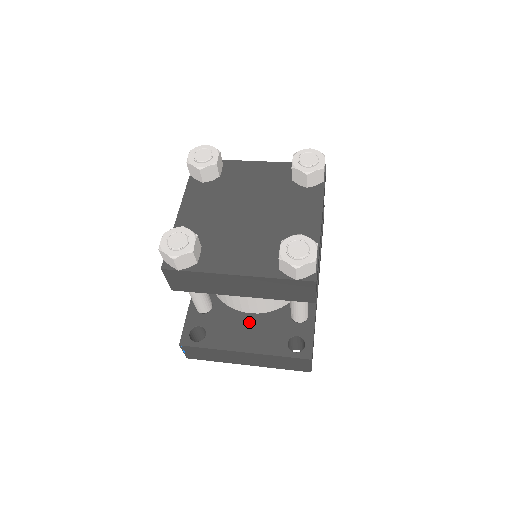
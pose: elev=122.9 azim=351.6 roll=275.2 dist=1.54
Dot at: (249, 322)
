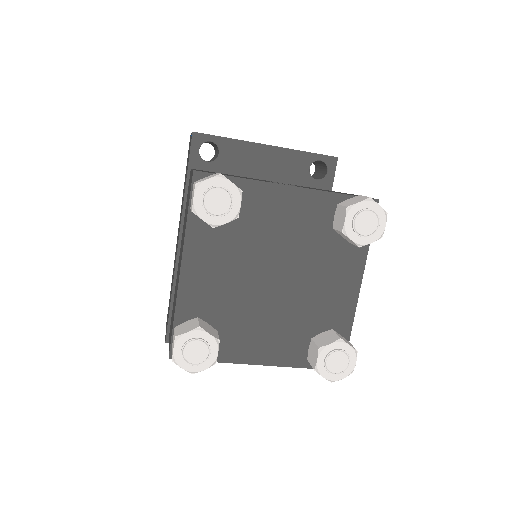
Dot at: occluded
